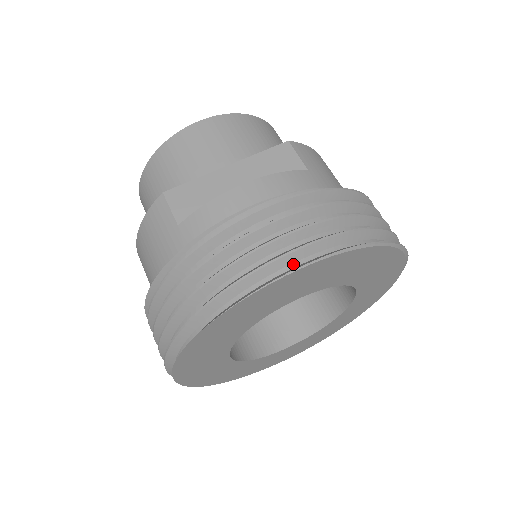
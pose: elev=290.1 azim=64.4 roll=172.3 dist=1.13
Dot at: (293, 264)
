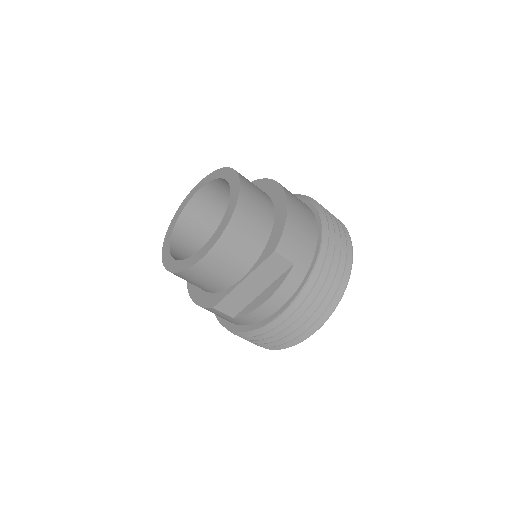
Dot at: occluded
